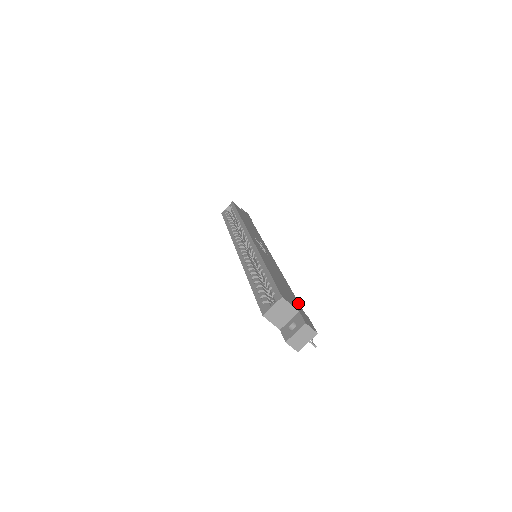
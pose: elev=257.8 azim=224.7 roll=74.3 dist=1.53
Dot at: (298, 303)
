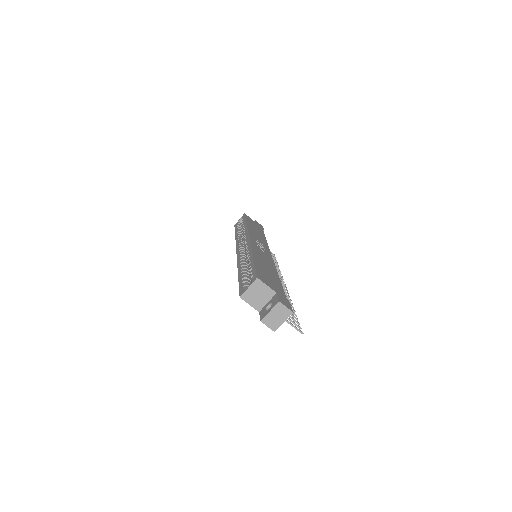
Dot at: (281, 289)
